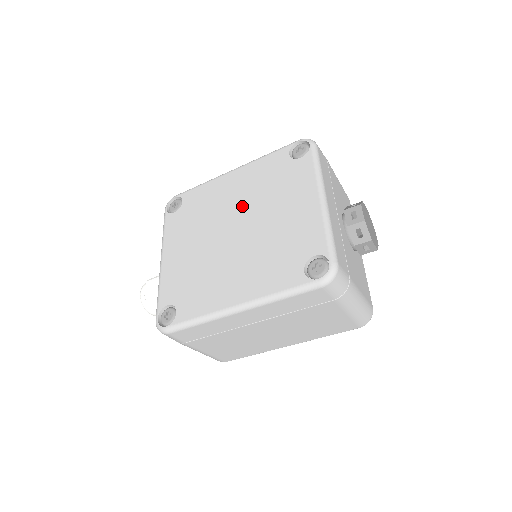
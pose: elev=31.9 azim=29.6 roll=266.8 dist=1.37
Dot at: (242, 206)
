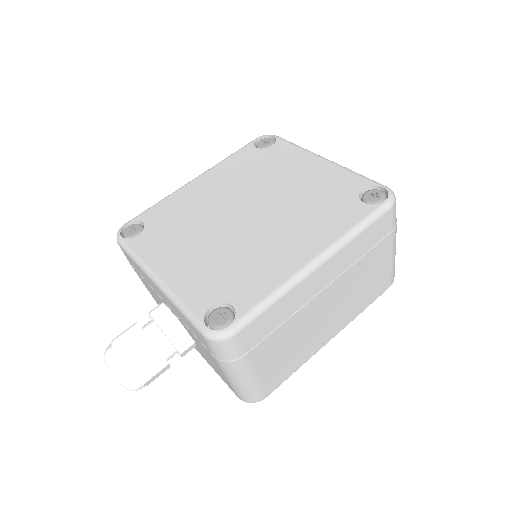
Dot at: (237, 194)
